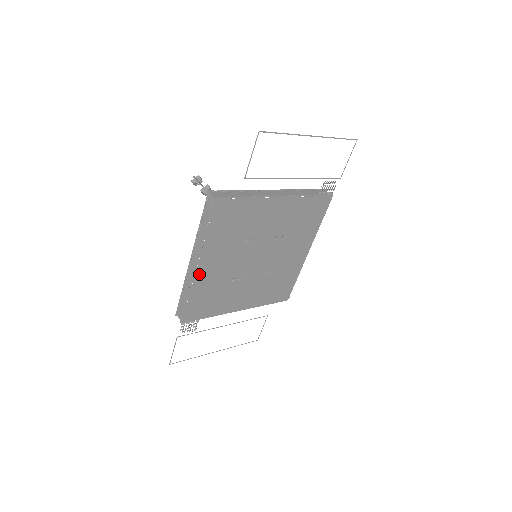
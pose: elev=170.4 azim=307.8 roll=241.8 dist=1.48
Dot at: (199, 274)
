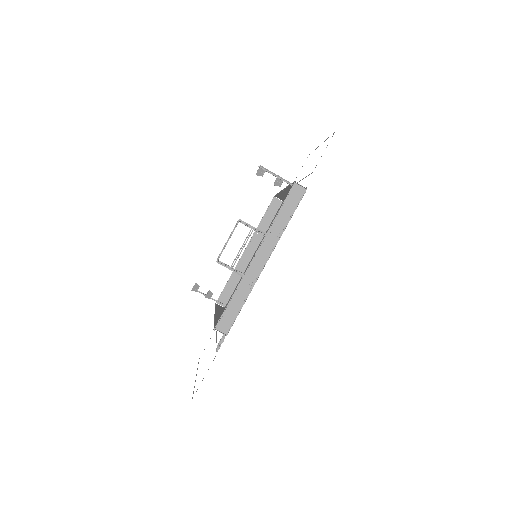
Dot at: (260, 272)
